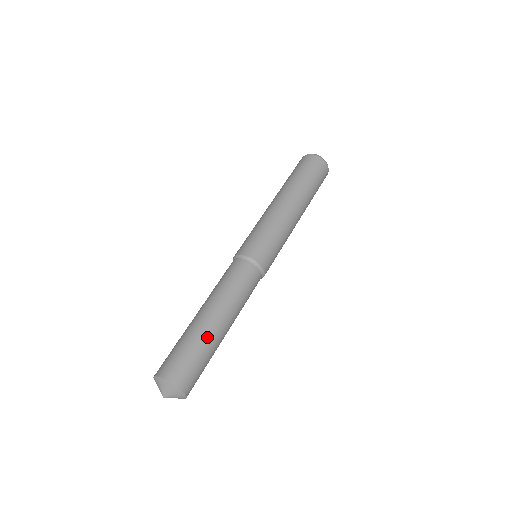
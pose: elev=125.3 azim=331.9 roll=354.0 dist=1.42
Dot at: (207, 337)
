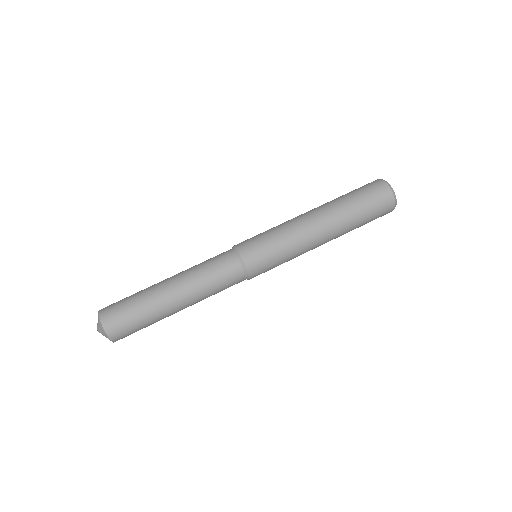
Dot at: (158, 311)
